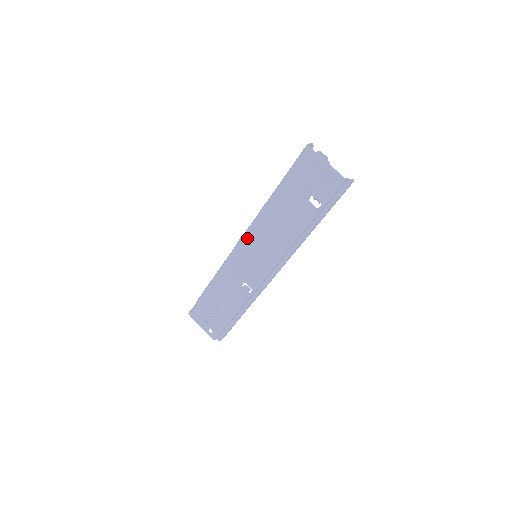
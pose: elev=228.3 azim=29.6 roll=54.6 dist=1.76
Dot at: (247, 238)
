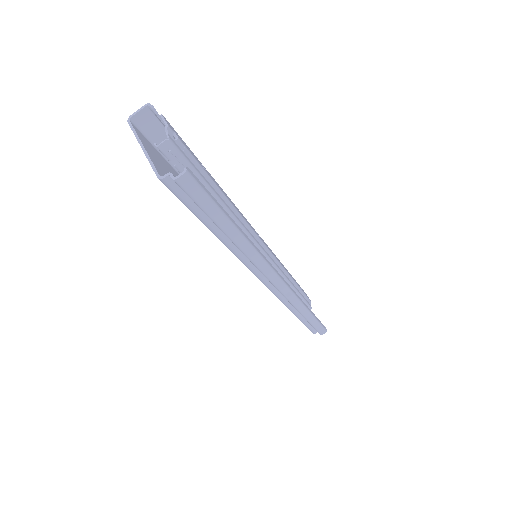
Dot at: occluded
